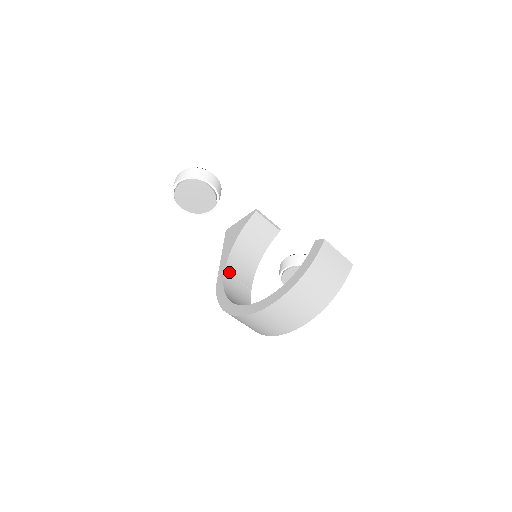
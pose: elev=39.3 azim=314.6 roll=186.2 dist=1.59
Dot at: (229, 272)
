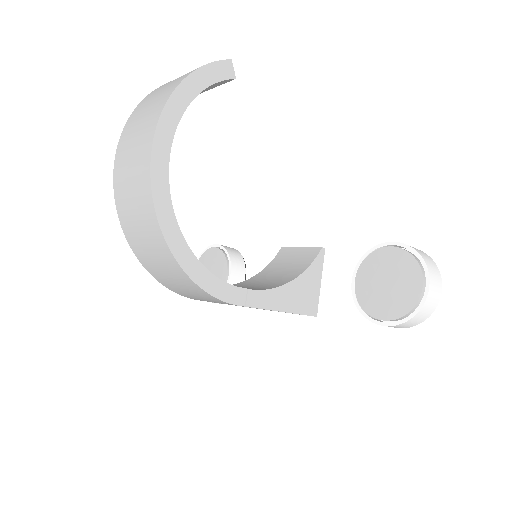
Dot at: occluded
